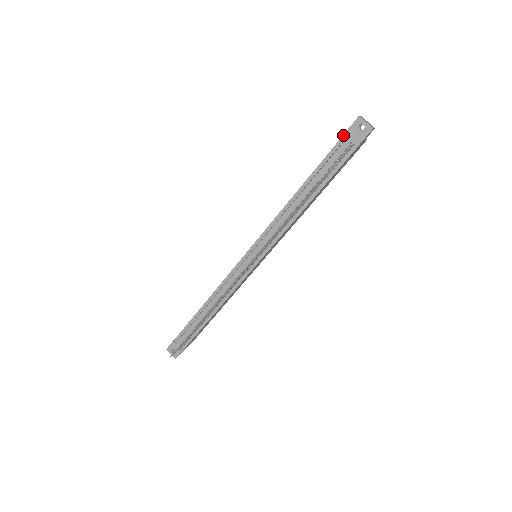
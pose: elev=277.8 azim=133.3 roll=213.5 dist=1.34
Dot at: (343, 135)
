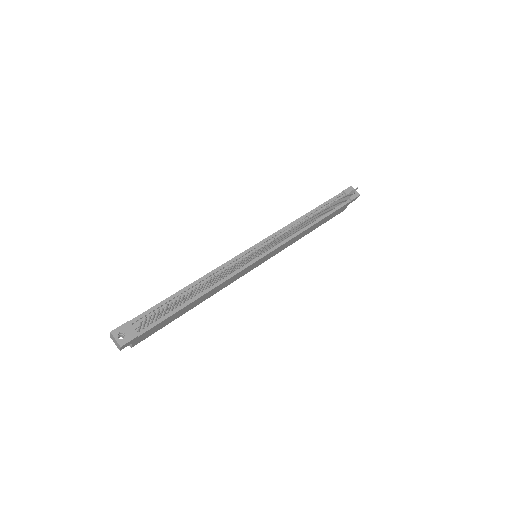
Dot at: occluded
